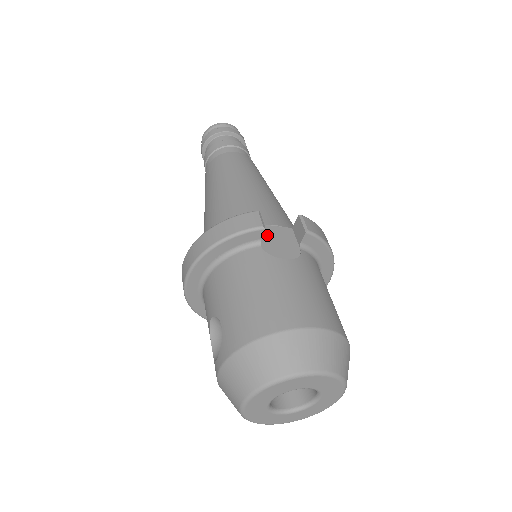
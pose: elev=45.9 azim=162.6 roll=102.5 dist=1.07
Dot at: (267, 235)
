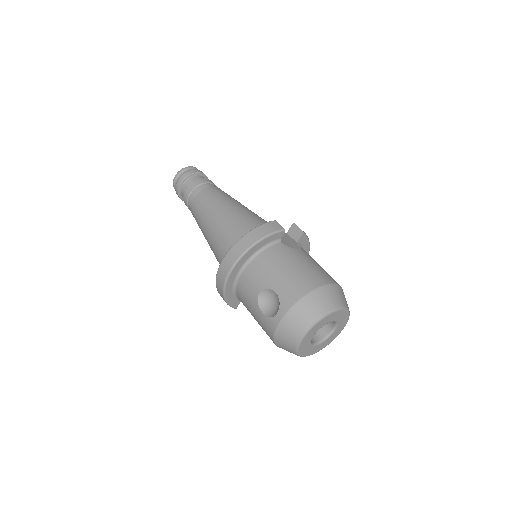
Dot at: occluded
